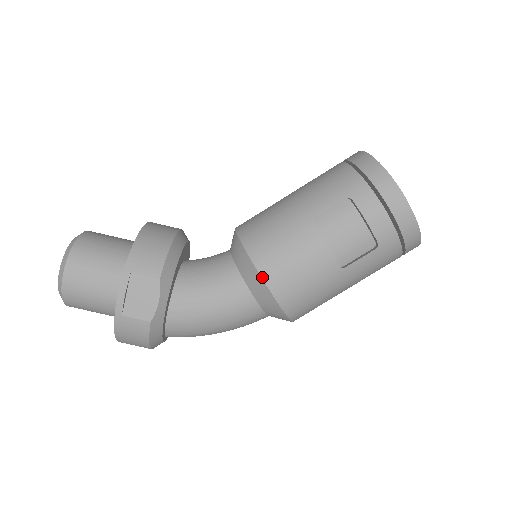
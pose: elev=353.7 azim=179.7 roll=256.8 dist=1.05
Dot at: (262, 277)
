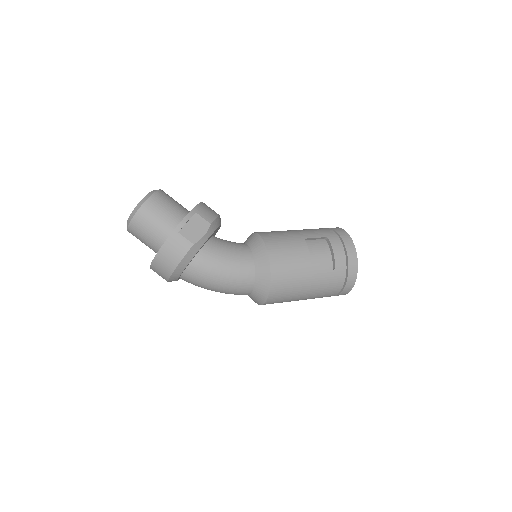
Dot at: (268, 252)
